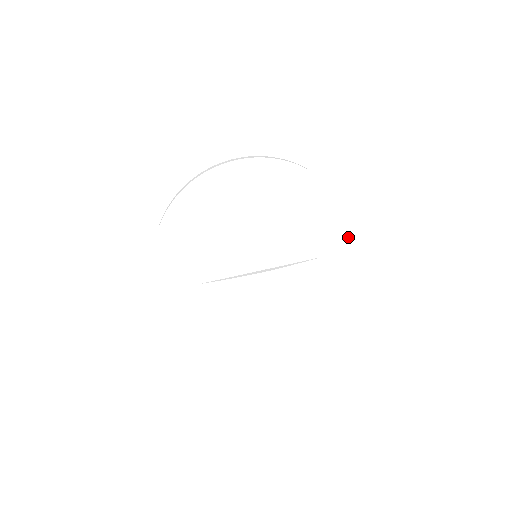
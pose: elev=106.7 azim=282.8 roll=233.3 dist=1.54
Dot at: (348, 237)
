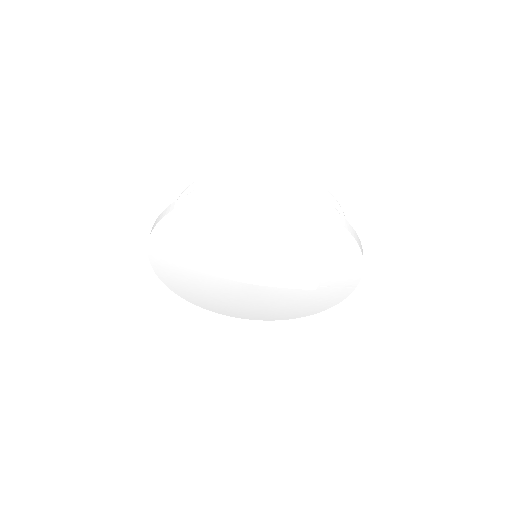
Dot at: (351, 284)
